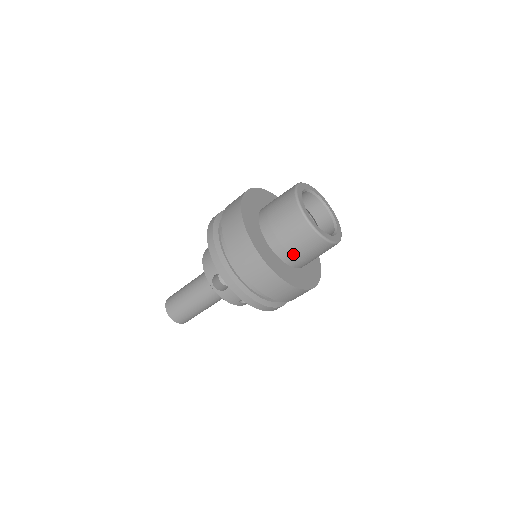
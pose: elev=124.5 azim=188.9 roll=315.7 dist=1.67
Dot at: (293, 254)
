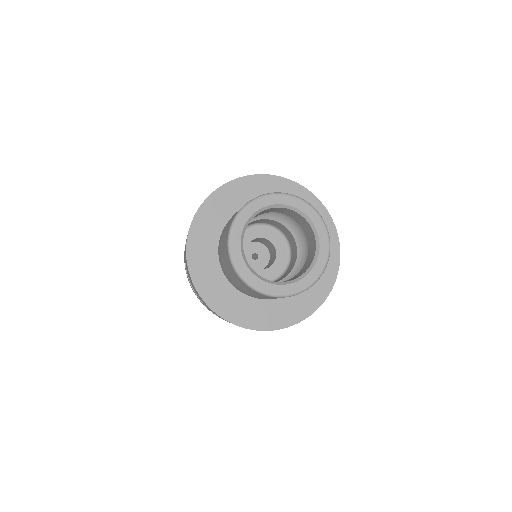
Dot at: (227, 272)
